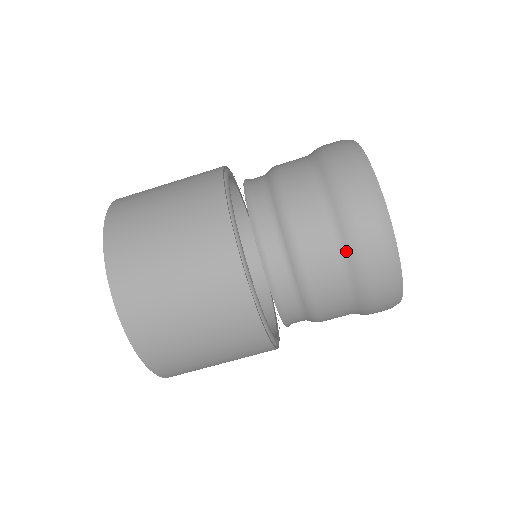
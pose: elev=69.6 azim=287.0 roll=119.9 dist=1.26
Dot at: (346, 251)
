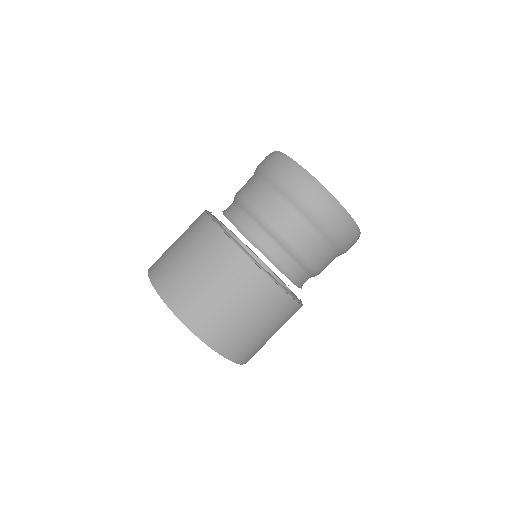
Dot at: (325, 237)
